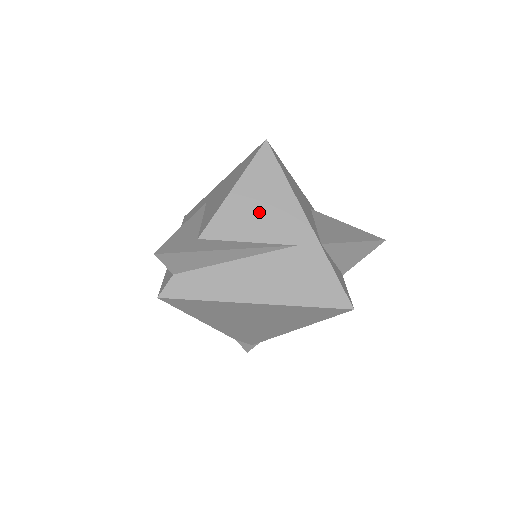
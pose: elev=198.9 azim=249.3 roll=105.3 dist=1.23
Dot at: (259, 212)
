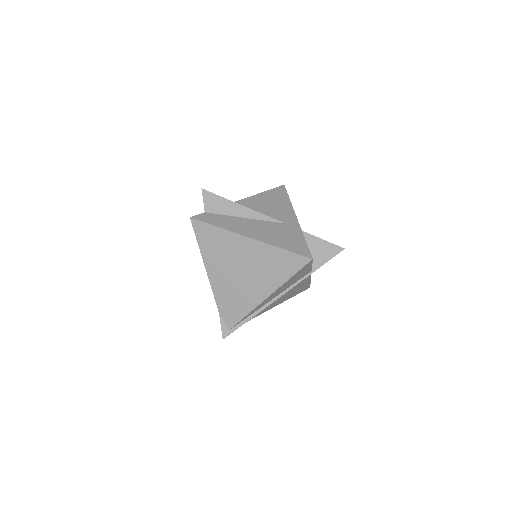
Dot at: (268, 206)
